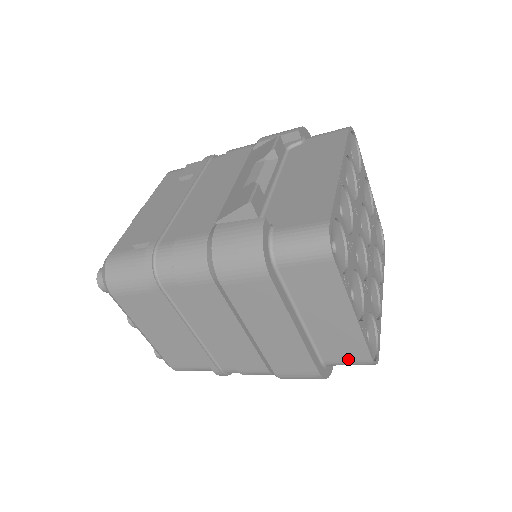
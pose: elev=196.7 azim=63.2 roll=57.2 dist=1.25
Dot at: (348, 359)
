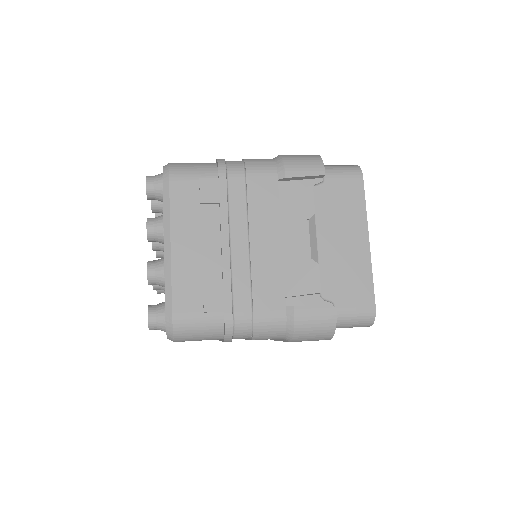
Dot at: occluded
